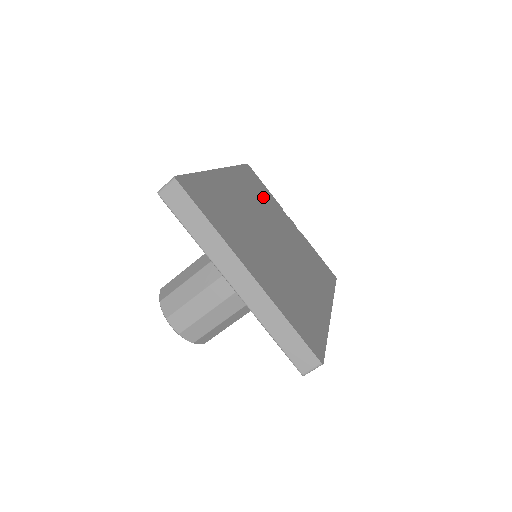
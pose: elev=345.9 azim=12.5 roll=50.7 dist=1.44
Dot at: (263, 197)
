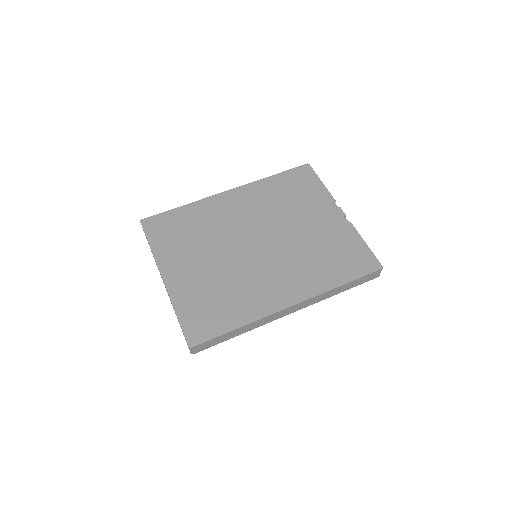
Dot at: (294, 198)
